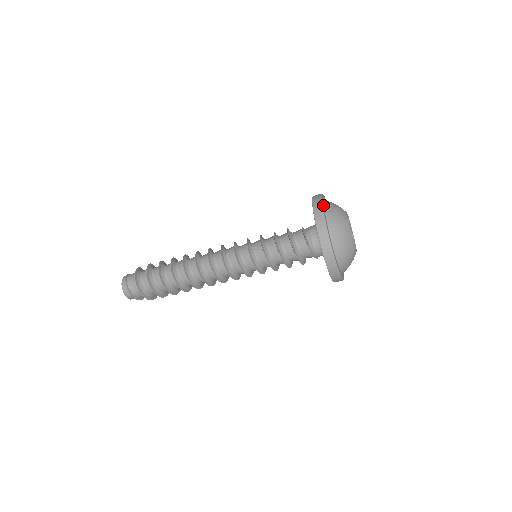
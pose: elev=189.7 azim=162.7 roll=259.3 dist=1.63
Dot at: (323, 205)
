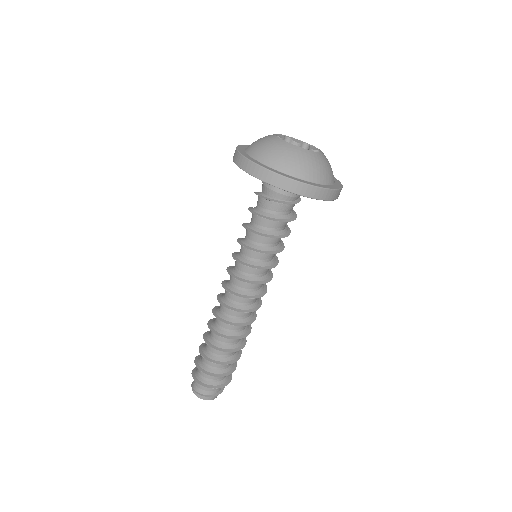
Dot at: (285, 175)
